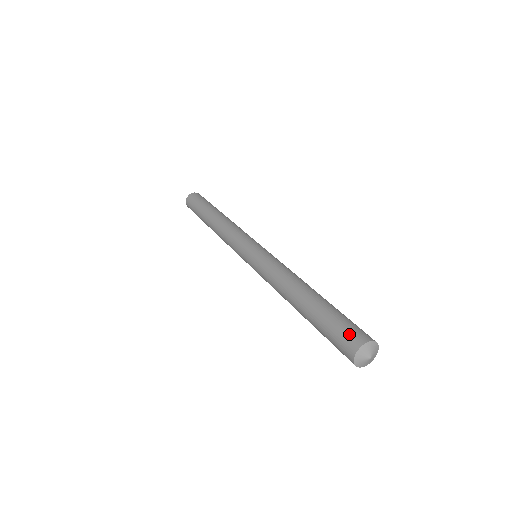
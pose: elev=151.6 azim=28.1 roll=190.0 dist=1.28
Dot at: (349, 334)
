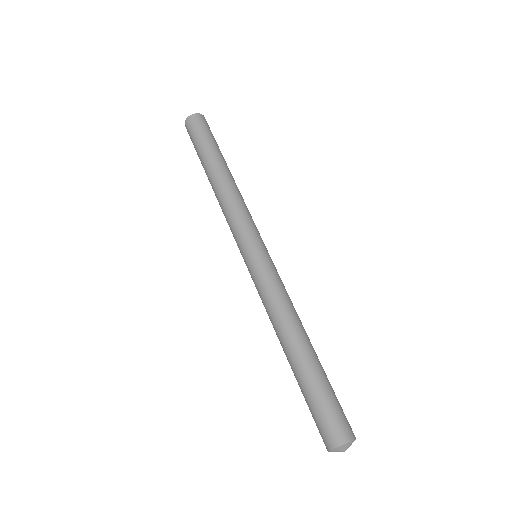
Dot at: (339, 423)
